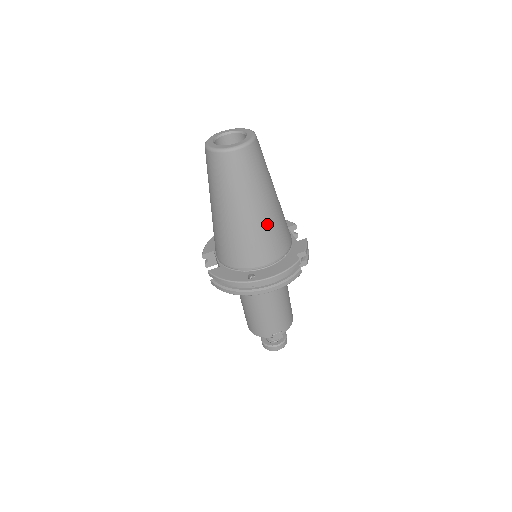
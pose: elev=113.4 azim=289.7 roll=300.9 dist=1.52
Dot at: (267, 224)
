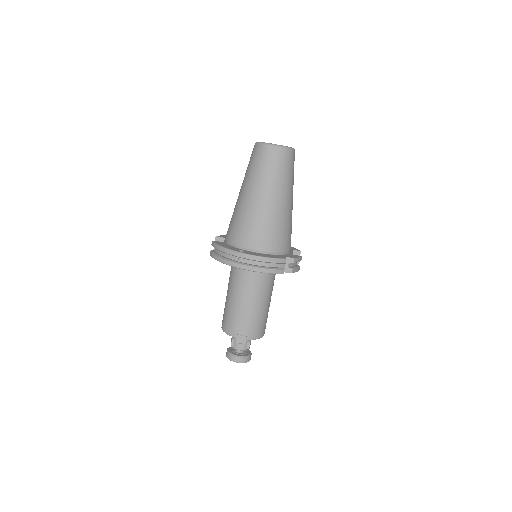
Dot at: (273, 216)
